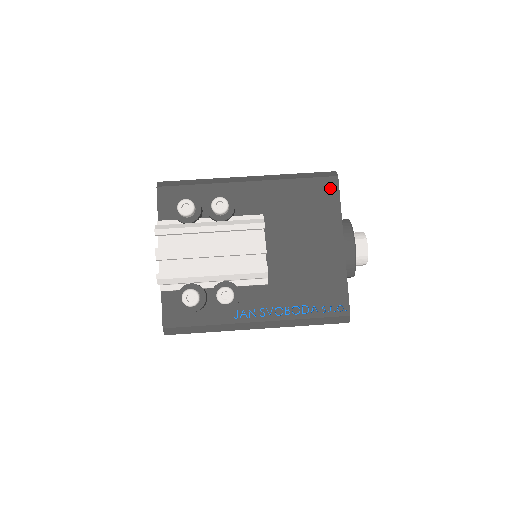
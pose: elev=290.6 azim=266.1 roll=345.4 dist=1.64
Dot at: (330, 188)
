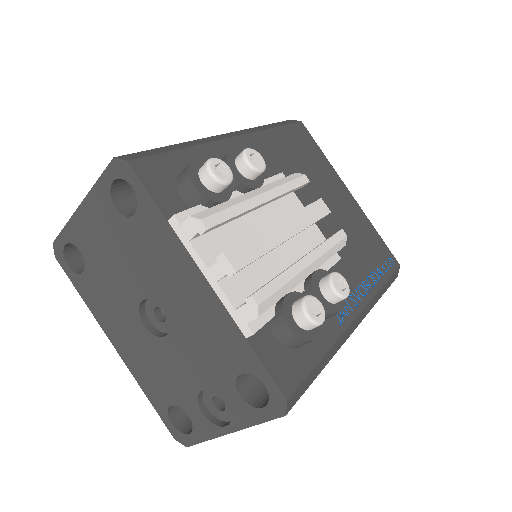
Dot at: (304, 135)
